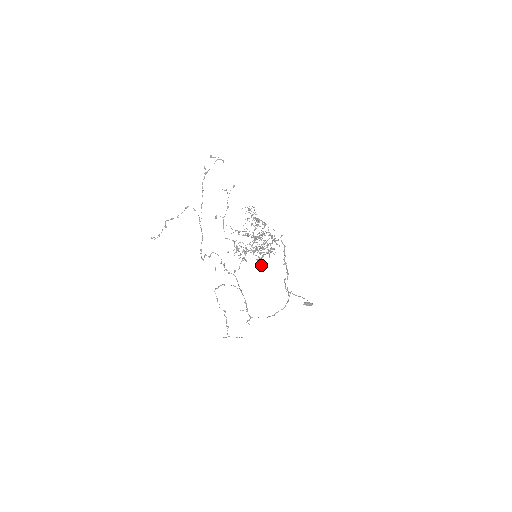
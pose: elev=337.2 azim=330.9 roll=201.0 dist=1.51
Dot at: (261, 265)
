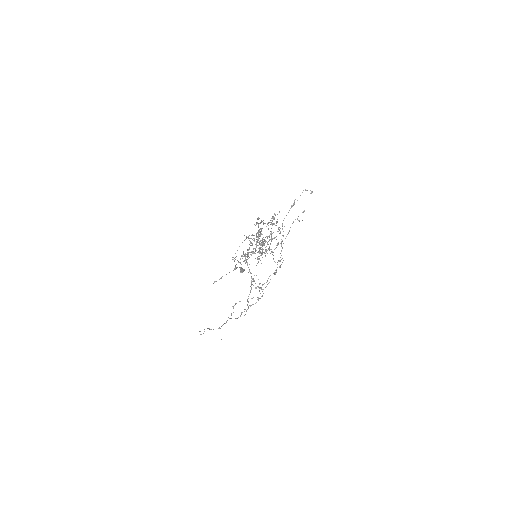
Dot at: occluded
